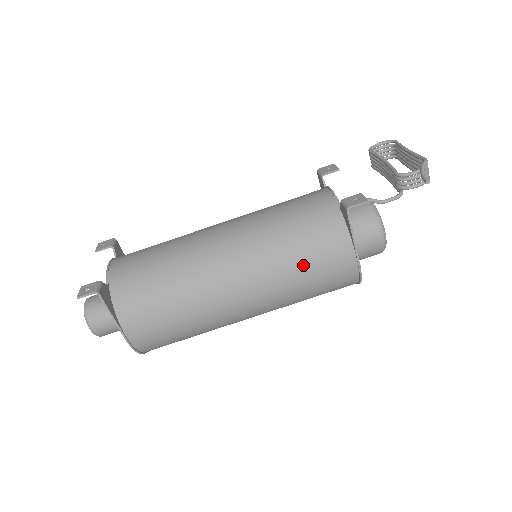
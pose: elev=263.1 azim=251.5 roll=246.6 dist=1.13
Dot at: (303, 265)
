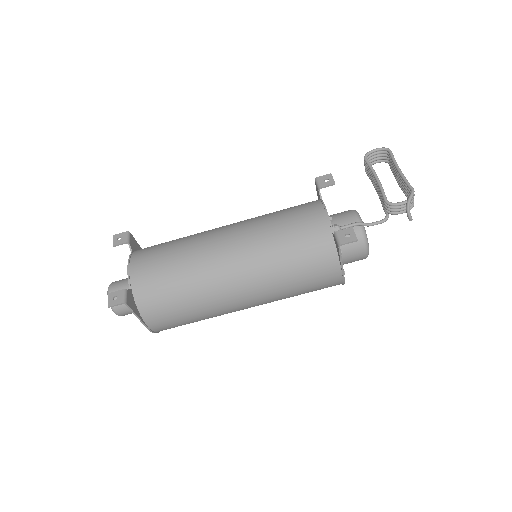
Dot at: (297, 280)
